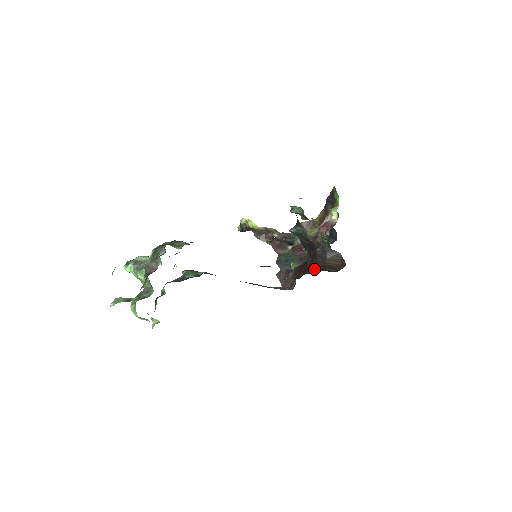
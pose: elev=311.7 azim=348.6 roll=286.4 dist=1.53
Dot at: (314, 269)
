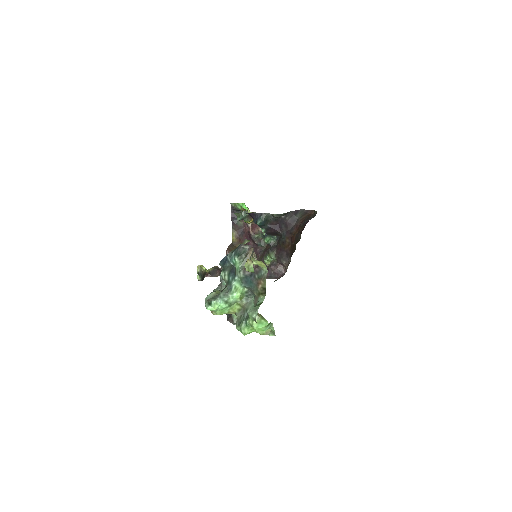
Dot at: (300, 228)
